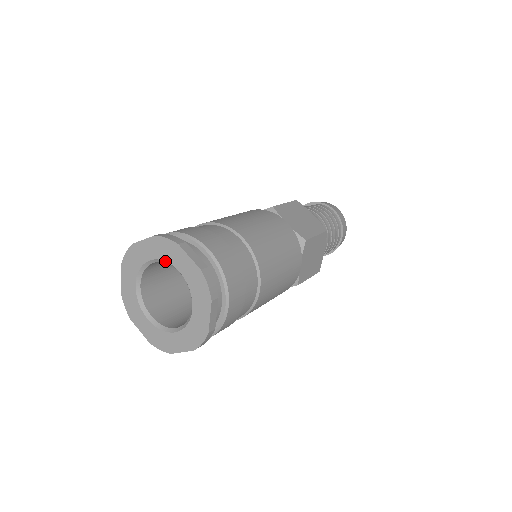
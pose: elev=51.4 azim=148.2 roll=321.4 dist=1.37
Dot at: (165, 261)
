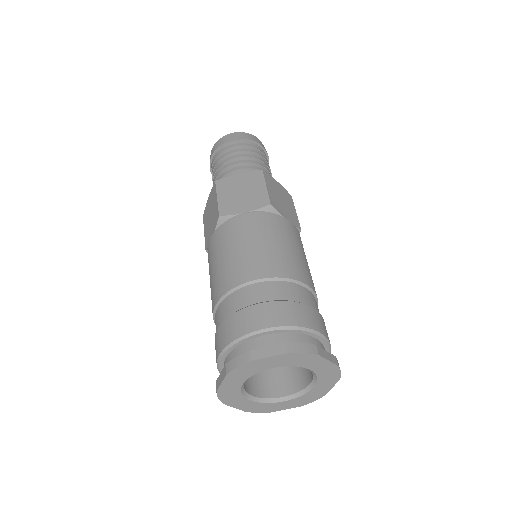
Dot at: occluded
